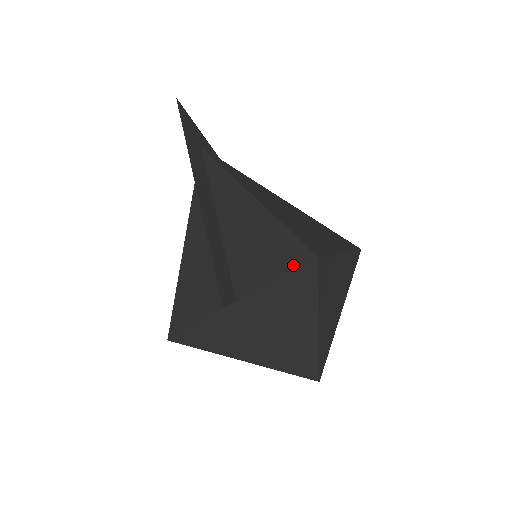
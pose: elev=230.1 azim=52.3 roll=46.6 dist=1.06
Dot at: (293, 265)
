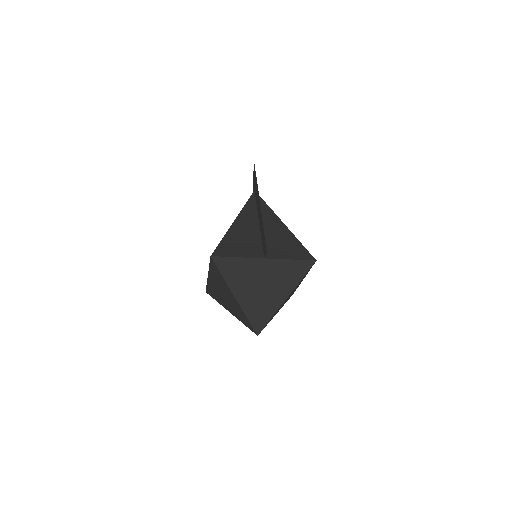
Dot at: (302, 258)
